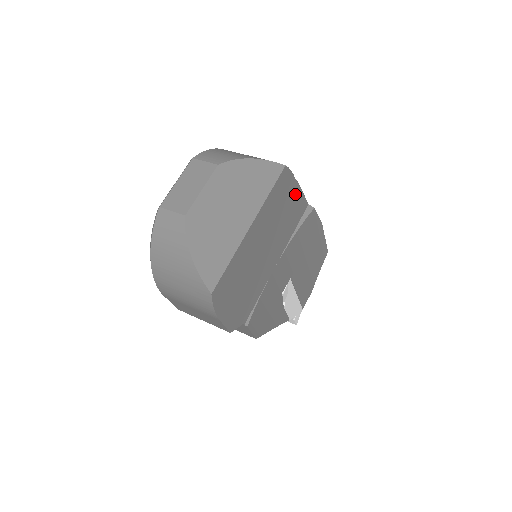
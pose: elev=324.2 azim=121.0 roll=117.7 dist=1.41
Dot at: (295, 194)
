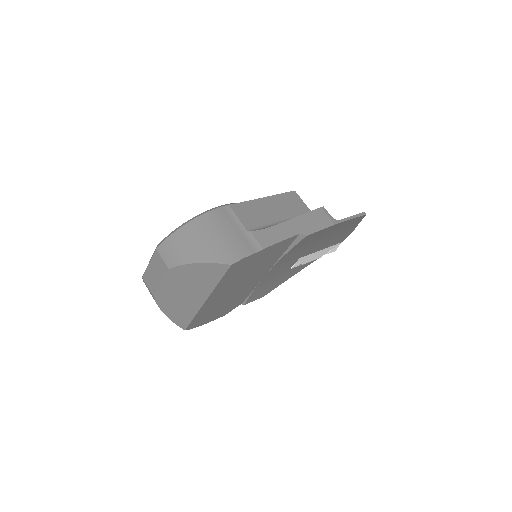
Dot at: (266, 252)
